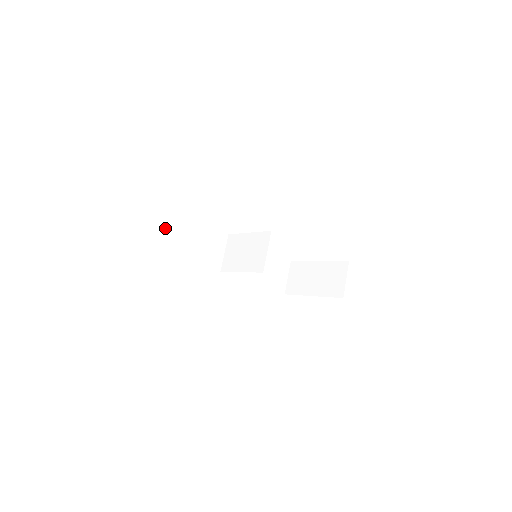
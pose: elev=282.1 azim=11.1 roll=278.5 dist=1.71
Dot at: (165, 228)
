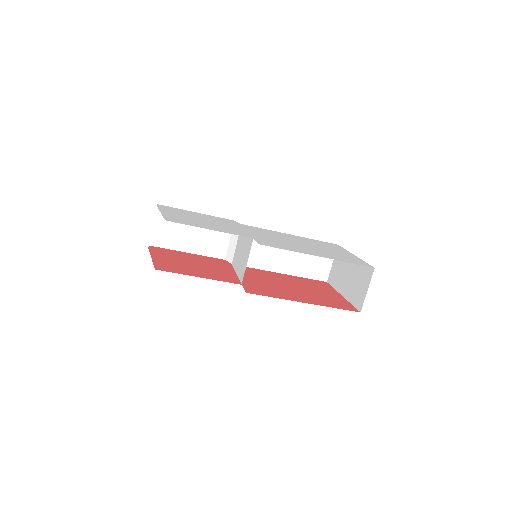
Dot at: (167, 223)
